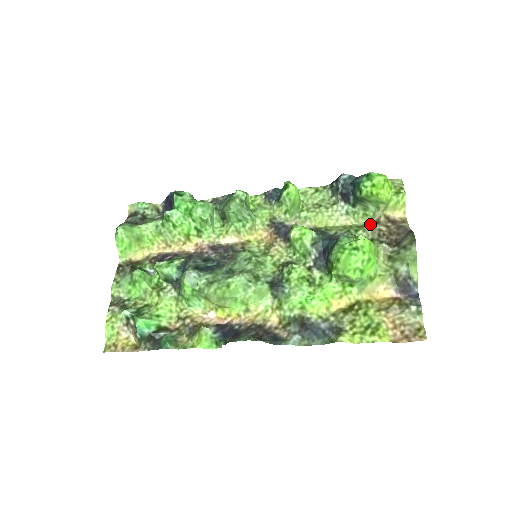
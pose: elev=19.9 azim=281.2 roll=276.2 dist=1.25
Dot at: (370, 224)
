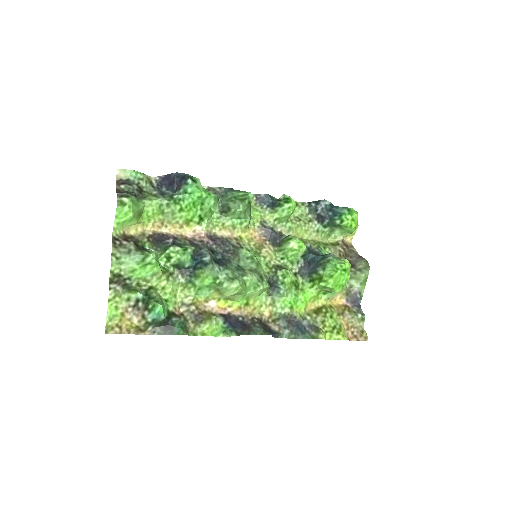
Dot at: (331, 243)
